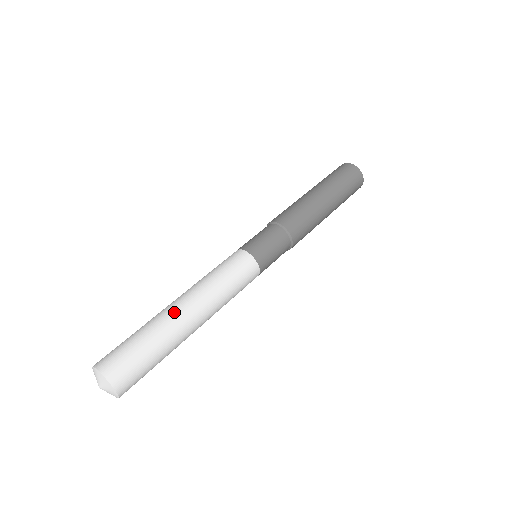
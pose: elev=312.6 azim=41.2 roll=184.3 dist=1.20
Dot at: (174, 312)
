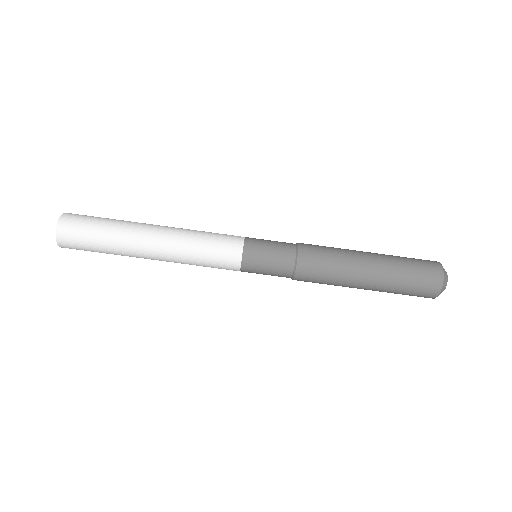
Dot at: (139, 246)
